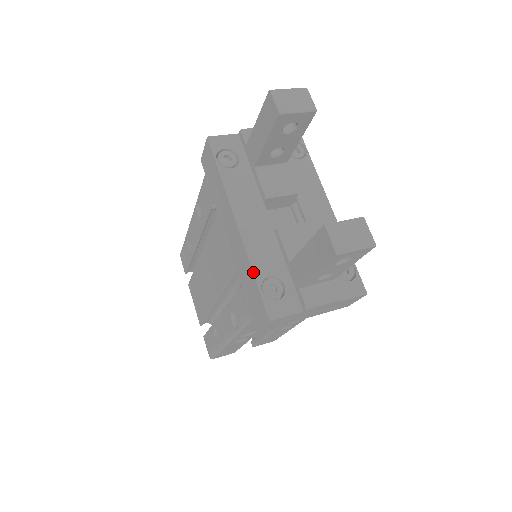
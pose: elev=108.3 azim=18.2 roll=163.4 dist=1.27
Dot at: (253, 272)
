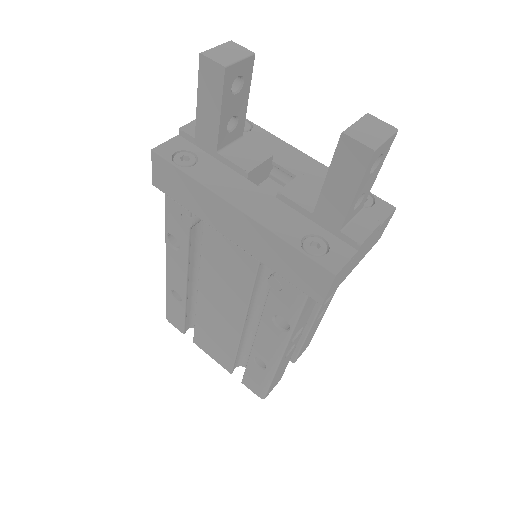
Dot at: (286, 241)
